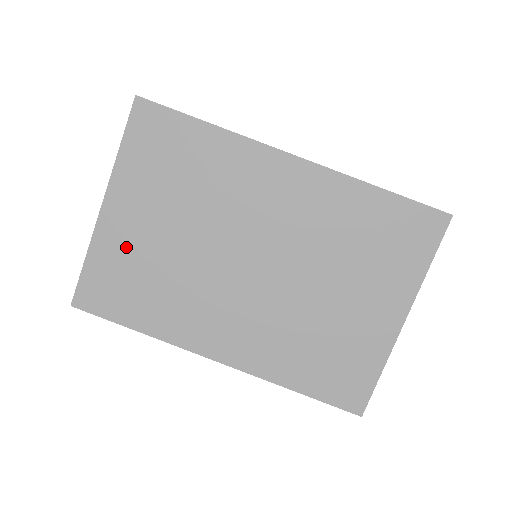
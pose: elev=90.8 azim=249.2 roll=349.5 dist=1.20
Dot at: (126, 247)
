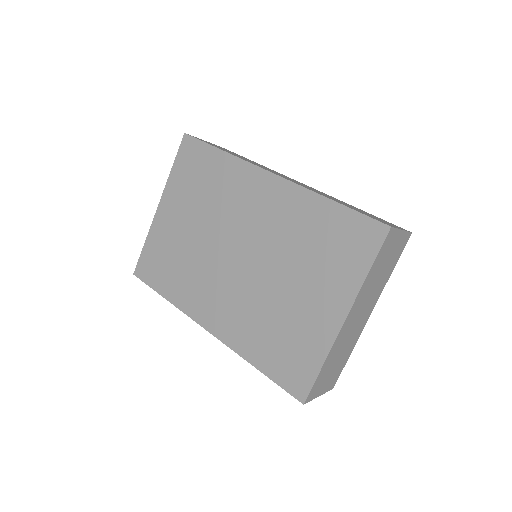
Dot at: (166, 236)
